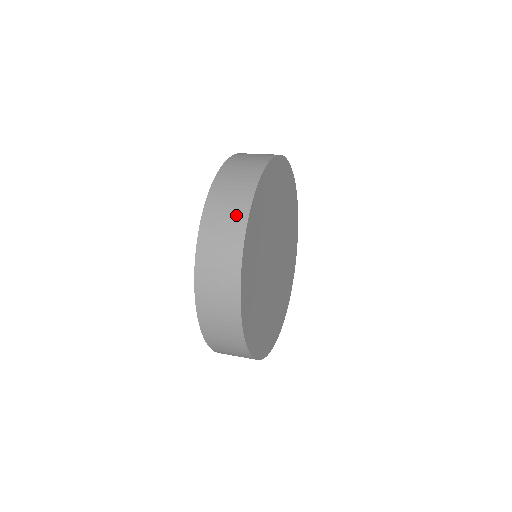
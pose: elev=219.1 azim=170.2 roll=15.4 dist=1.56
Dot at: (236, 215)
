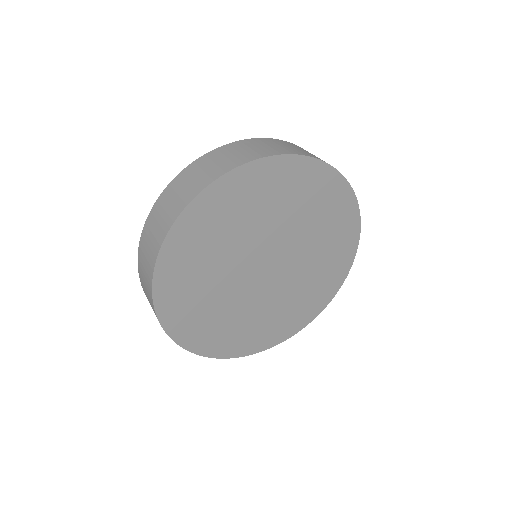
Dot at: (164, 224)
